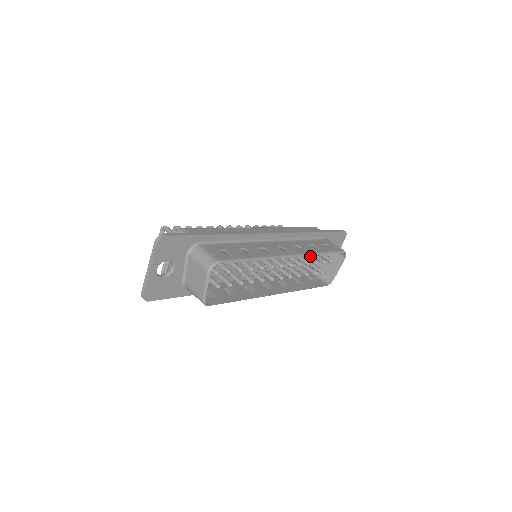
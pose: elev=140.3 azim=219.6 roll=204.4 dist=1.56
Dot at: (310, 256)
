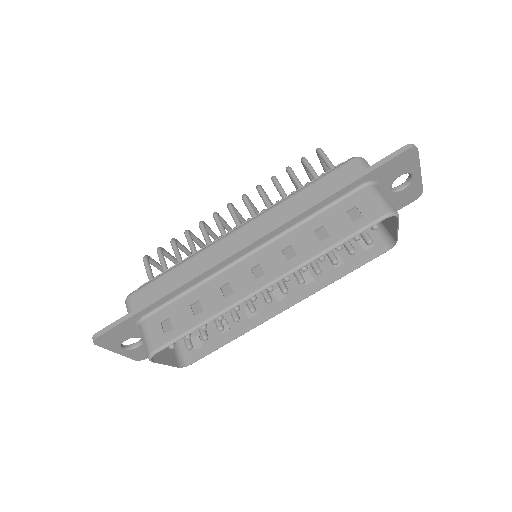
Dot at: occluded
